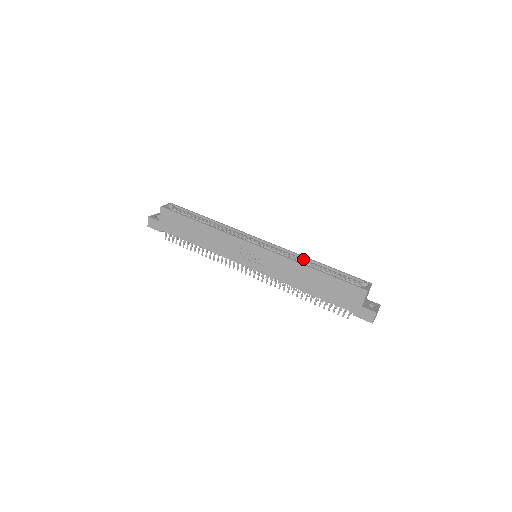
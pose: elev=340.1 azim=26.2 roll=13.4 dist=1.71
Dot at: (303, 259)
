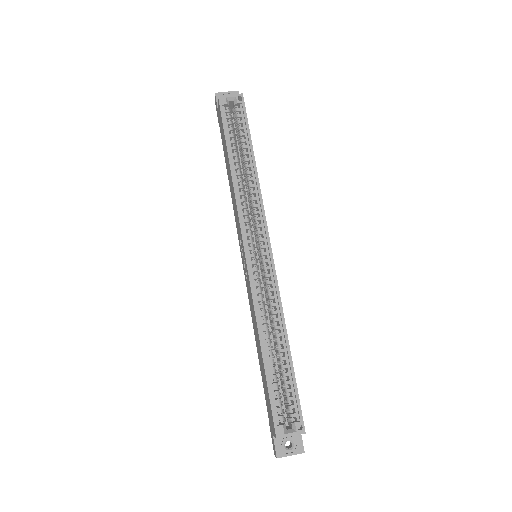
Dot at: (279, 320)
